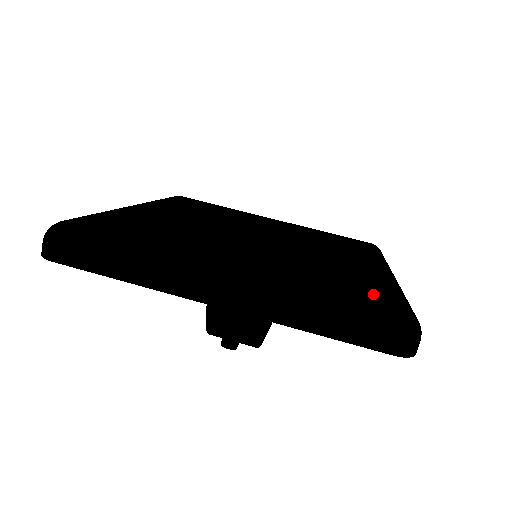
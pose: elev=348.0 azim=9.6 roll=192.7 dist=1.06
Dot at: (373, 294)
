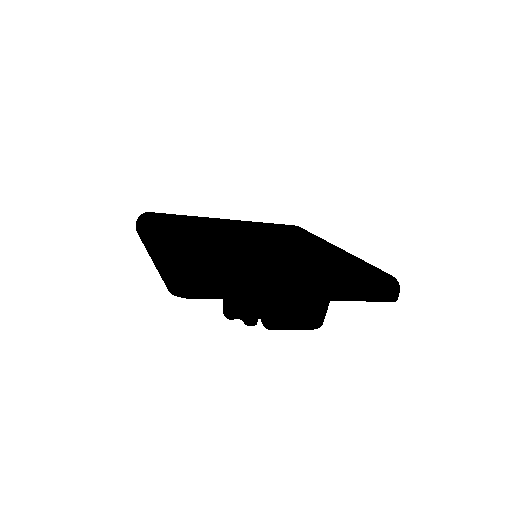
Dot at: (200, 260)
